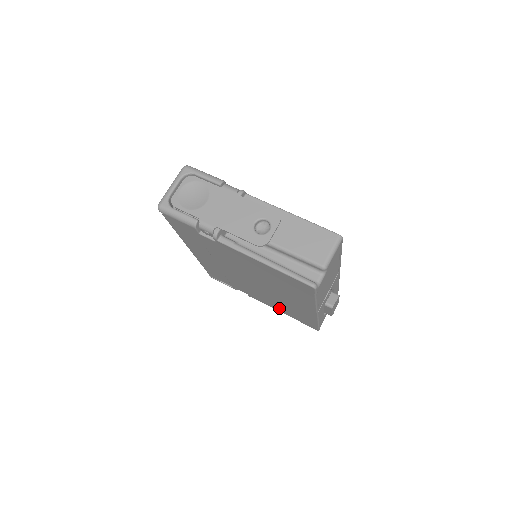
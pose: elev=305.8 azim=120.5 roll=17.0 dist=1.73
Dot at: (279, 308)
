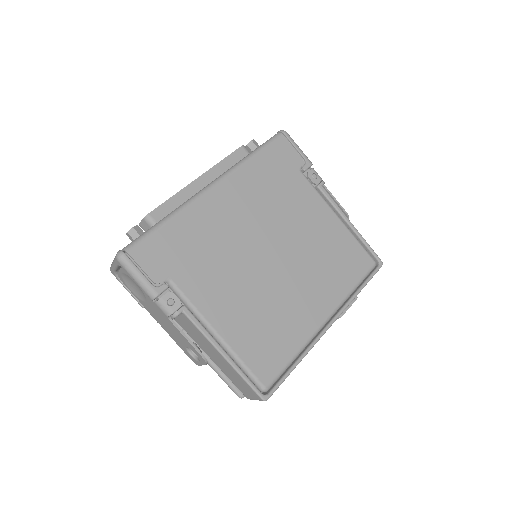
Dot at: occluded
